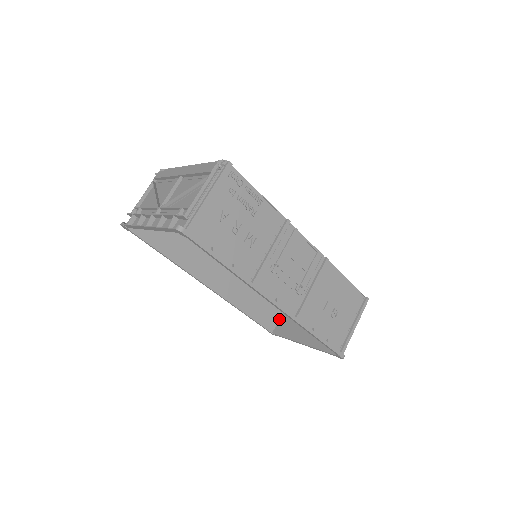
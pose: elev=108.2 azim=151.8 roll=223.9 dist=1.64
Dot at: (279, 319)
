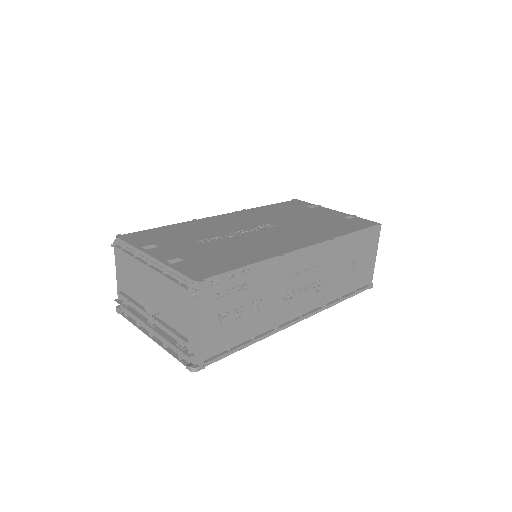
Dot at: occluded
